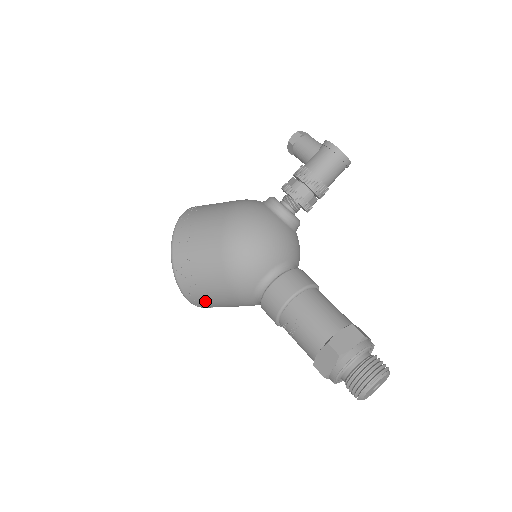
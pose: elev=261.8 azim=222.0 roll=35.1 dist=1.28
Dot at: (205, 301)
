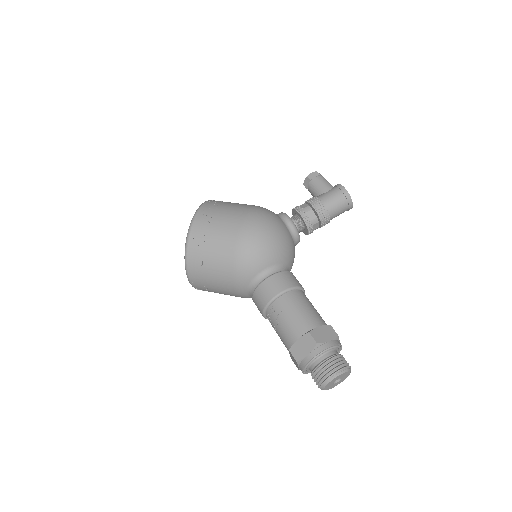
Dot at: (203, 278)
